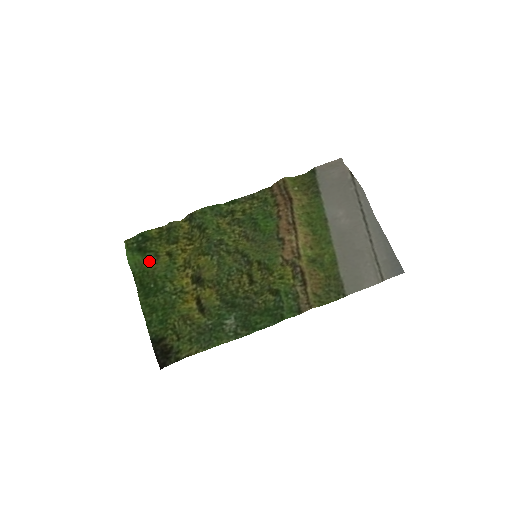
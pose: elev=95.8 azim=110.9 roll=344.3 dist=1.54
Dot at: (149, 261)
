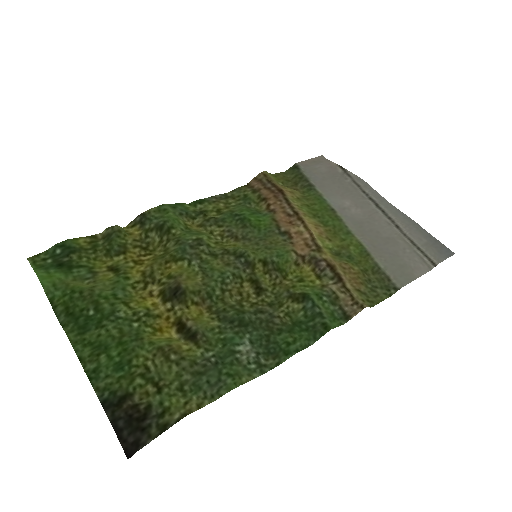
Dot at: (79, 280)
